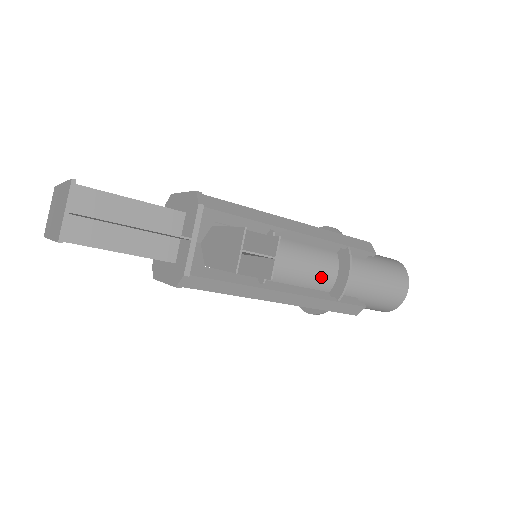
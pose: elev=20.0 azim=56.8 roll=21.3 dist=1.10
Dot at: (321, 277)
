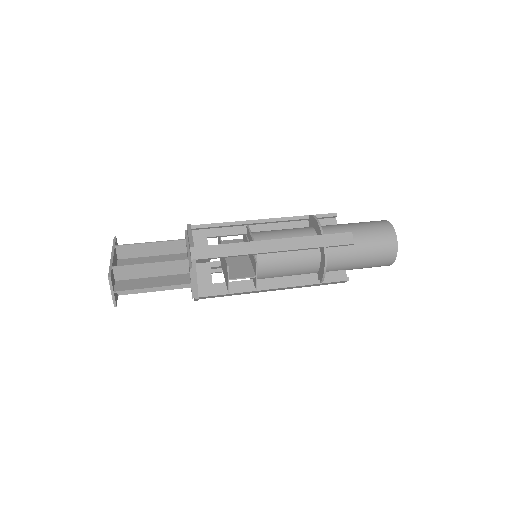
Dot at: (305, 268)
